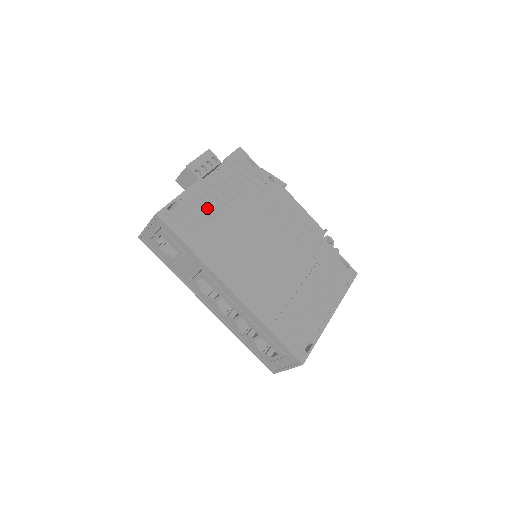
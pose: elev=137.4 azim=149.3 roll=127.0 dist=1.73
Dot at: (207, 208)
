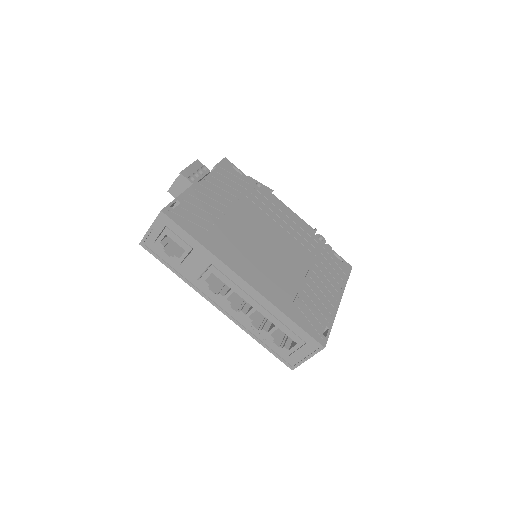
Dot at: (207, 207)
